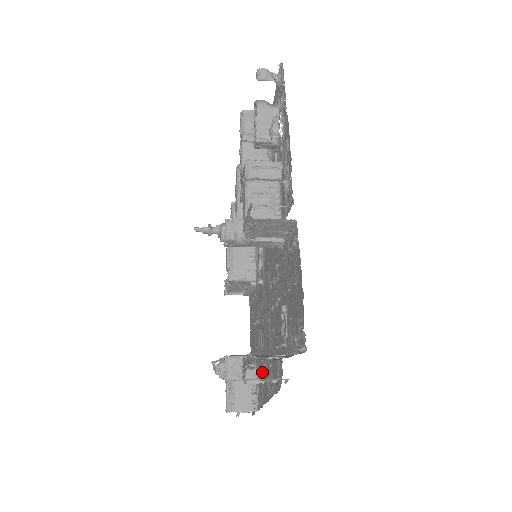
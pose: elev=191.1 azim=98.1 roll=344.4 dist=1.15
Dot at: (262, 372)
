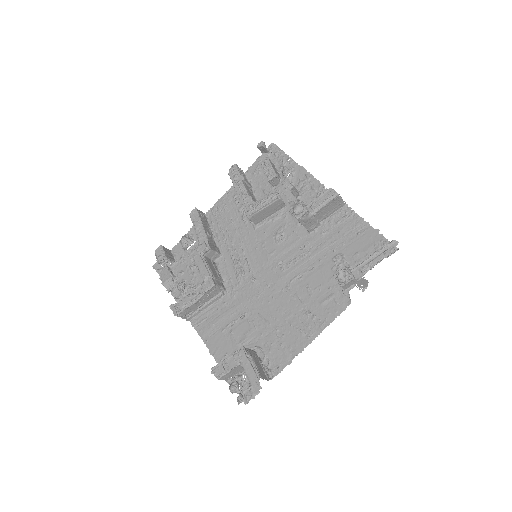
Dot at: (278, 339)
